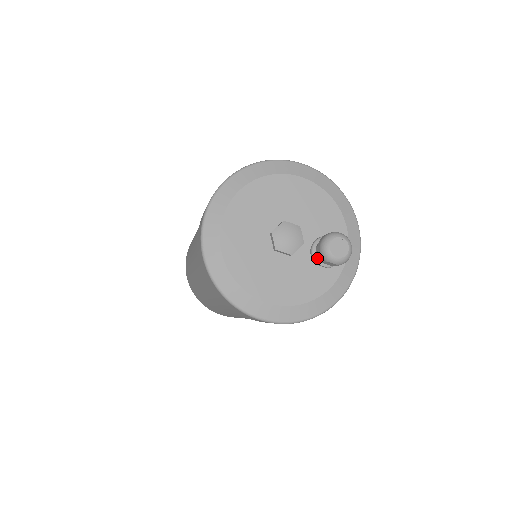
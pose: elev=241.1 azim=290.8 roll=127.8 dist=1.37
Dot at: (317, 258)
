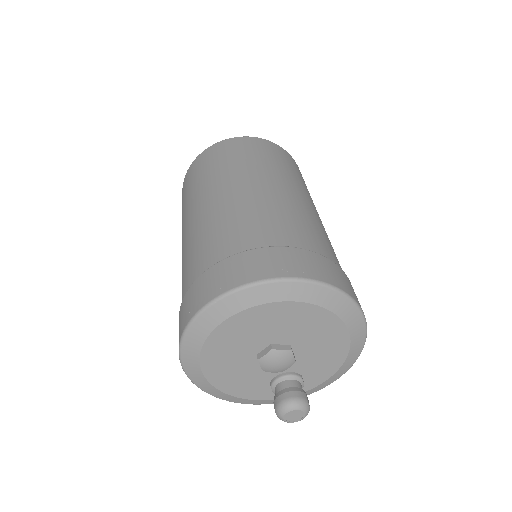
Dot at: (276, 385)
